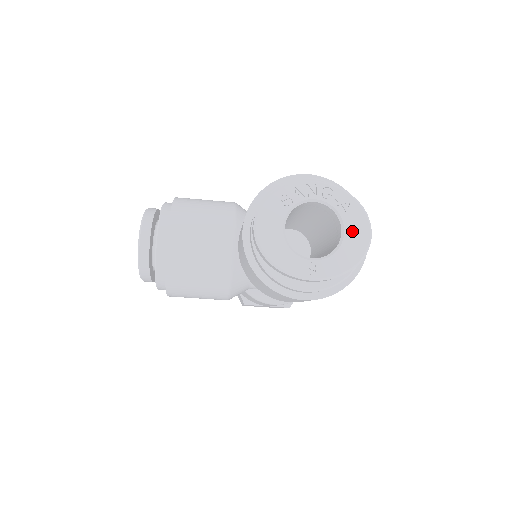
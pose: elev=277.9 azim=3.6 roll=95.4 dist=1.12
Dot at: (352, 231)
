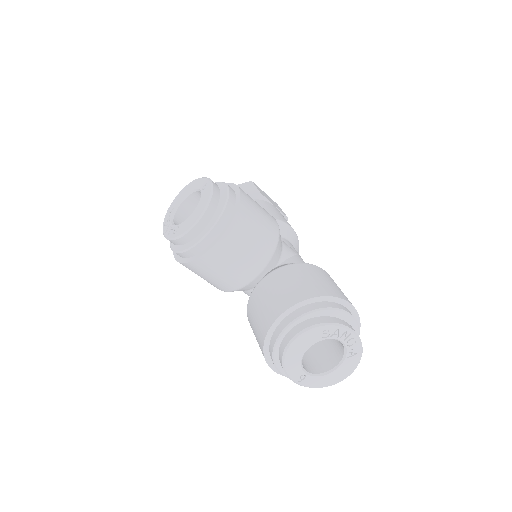
Dot at: (343, 369)
